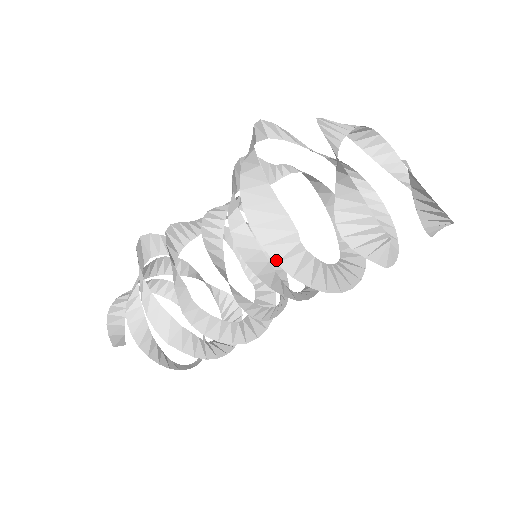
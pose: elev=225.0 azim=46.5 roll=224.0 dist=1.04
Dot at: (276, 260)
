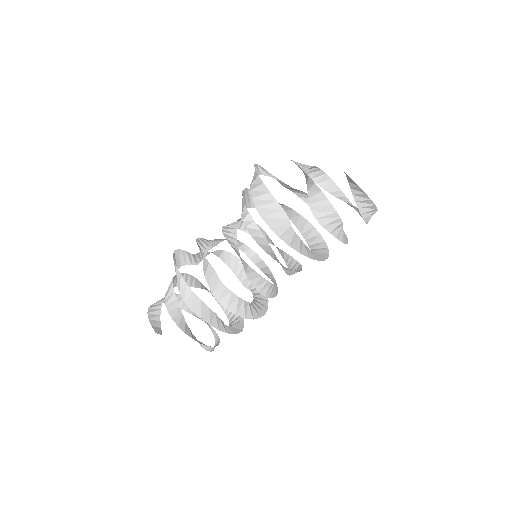
Dot at: (279, 235)
